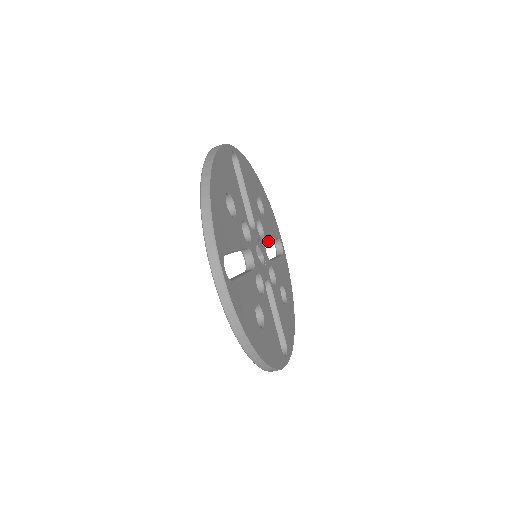
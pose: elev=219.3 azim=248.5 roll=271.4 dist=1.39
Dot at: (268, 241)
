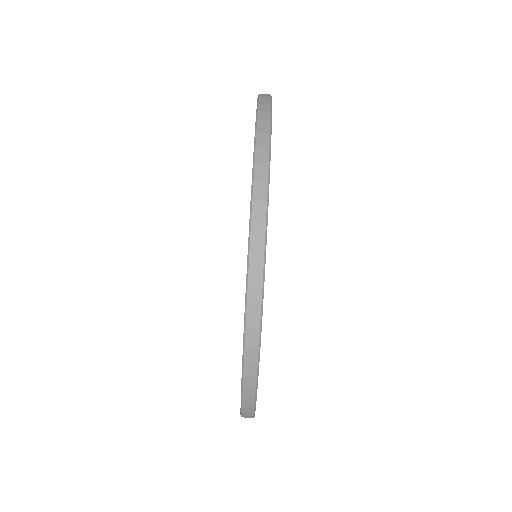
Dot at: occluded
